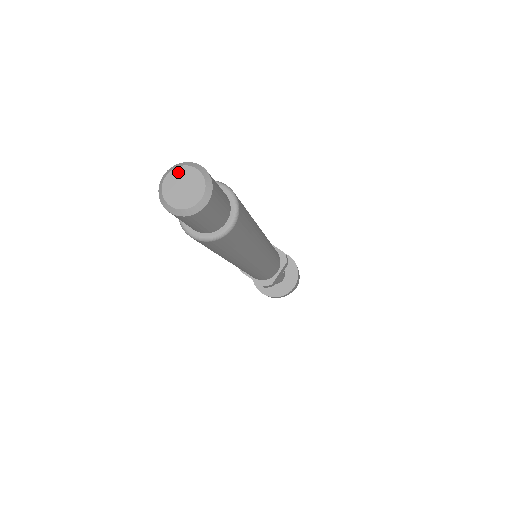
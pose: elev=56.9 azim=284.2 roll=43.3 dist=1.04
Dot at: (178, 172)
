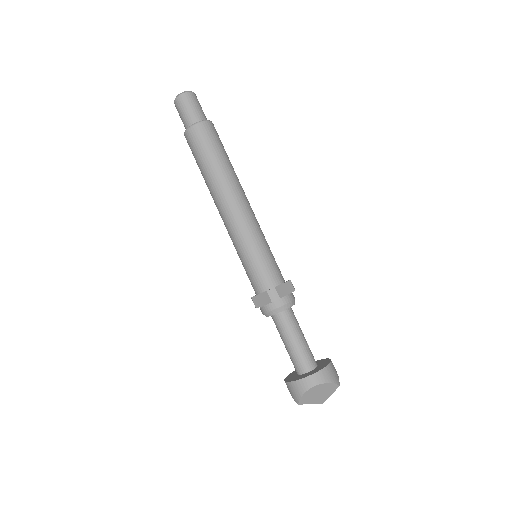
Dot at: occluded
